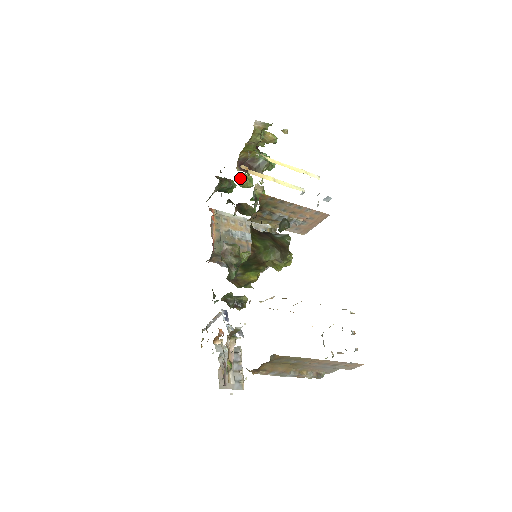
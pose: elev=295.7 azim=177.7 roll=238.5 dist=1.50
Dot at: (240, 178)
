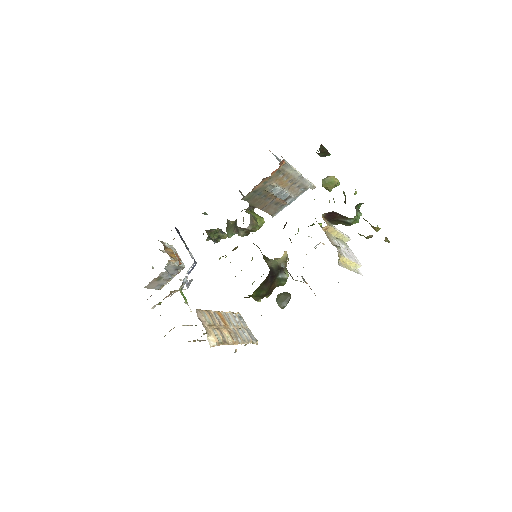
Dot at: (329, 182)
